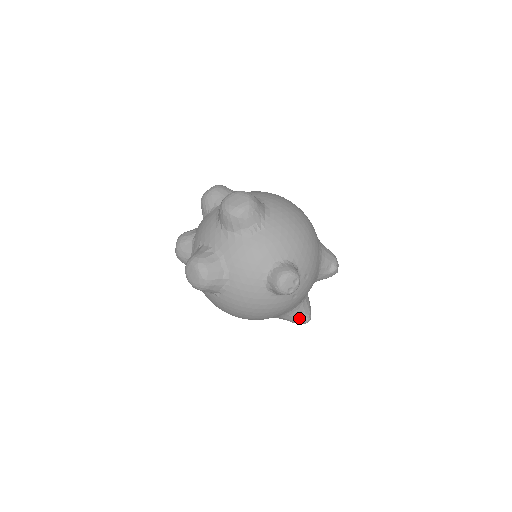
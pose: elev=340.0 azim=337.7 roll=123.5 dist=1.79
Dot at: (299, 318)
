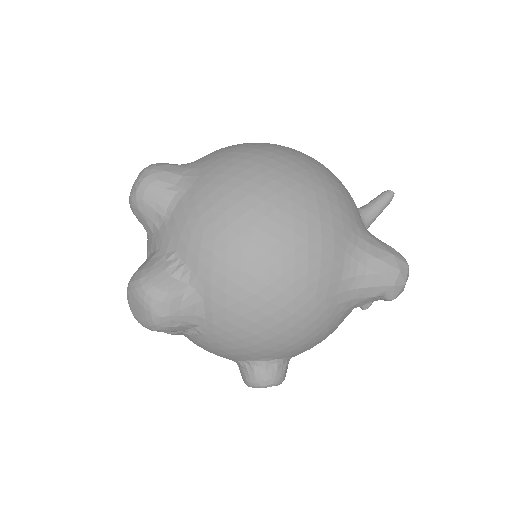
Dot at: occluded
